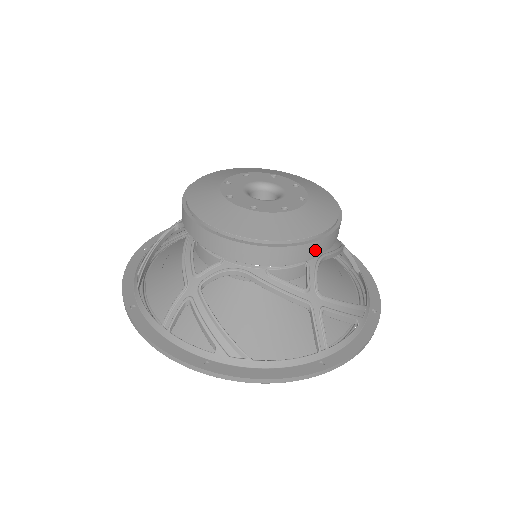
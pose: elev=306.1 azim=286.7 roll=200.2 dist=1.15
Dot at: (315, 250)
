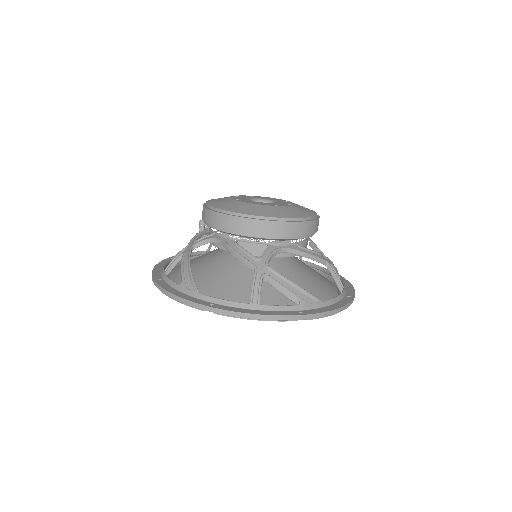
Dot at: (318, 225)
